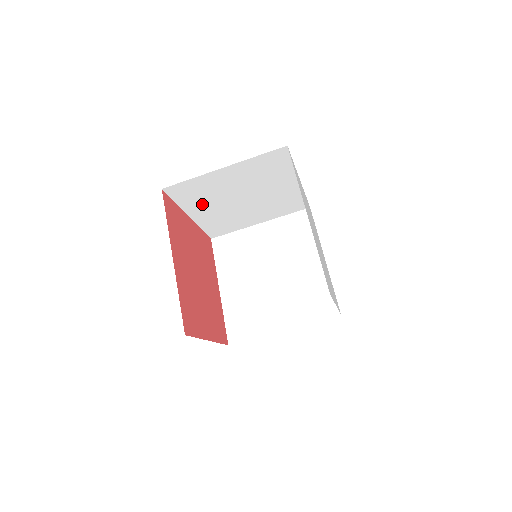
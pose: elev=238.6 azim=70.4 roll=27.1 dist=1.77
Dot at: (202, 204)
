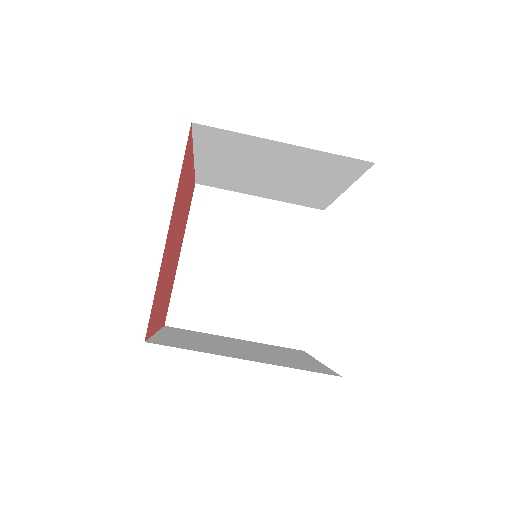
Dot at: (221, 156)
